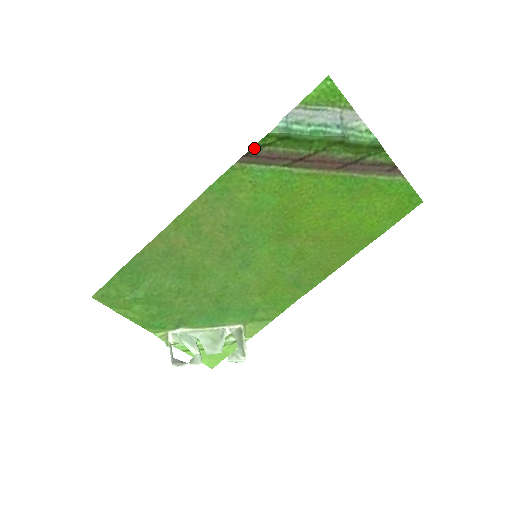
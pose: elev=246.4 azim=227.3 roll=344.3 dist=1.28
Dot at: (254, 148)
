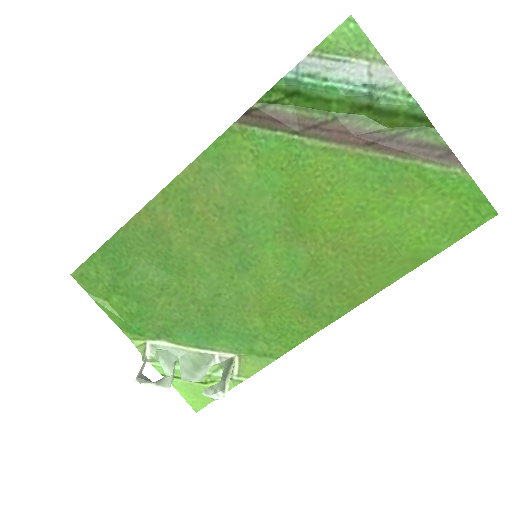
Dot at: (256, 105)
